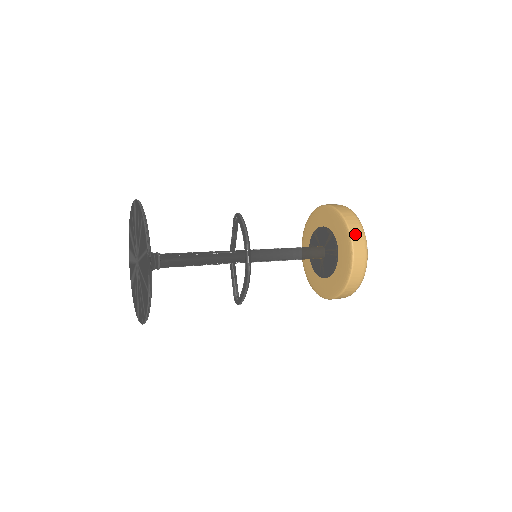
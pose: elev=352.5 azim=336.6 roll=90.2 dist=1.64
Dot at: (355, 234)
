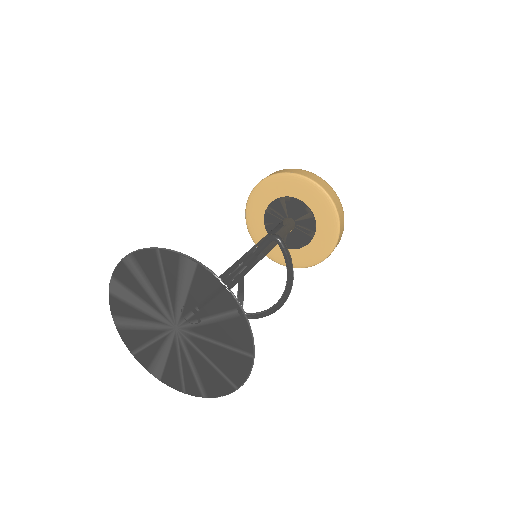
Dot at: (342, 224)
